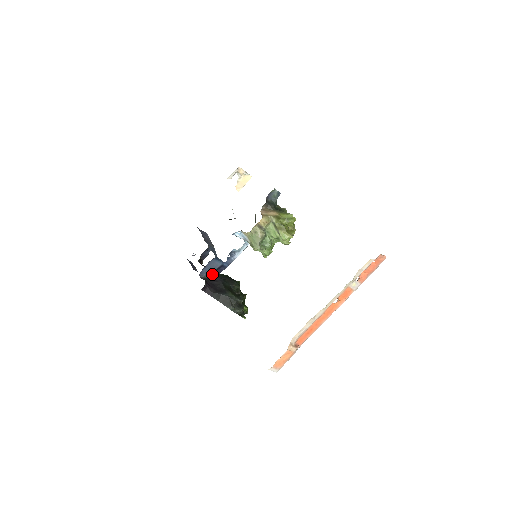
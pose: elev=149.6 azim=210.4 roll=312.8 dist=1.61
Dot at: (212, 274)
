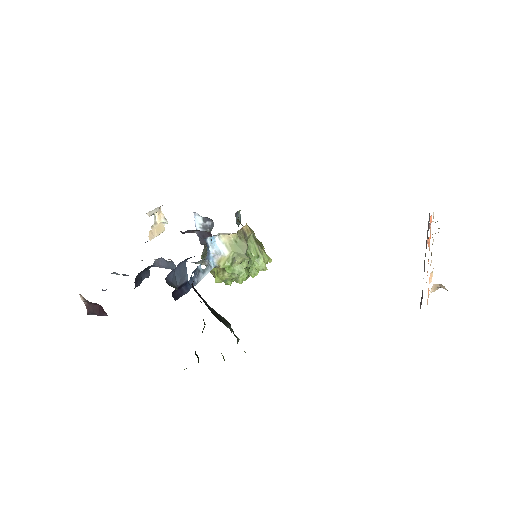
Dot at: (177, 288)
